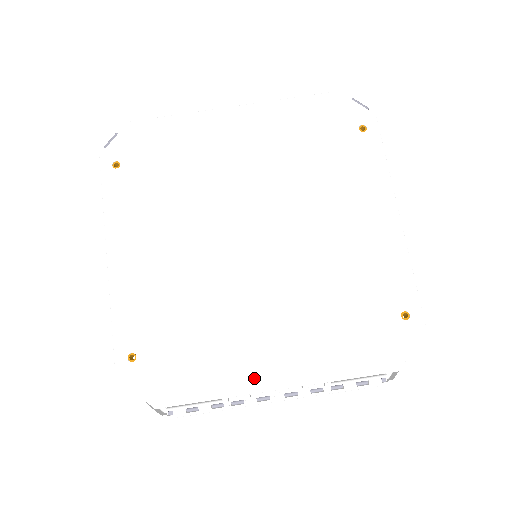
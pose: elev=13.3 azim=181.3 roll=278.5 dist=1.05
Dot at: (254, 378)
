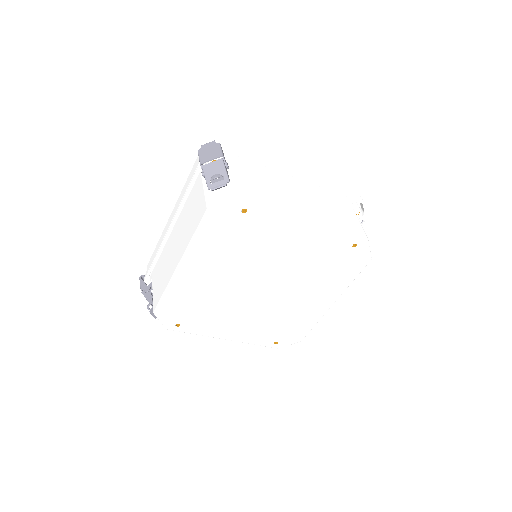
Dot at: (322, 310)
